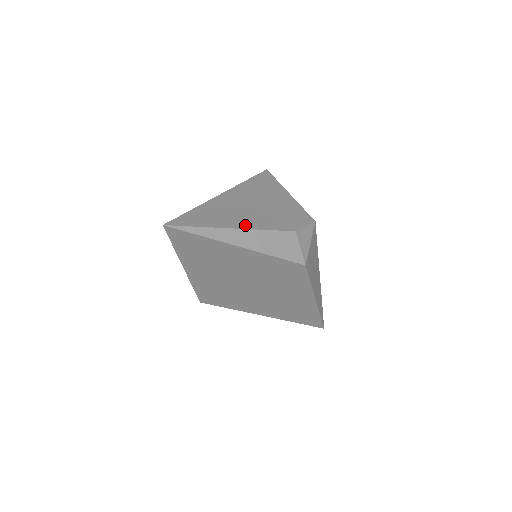
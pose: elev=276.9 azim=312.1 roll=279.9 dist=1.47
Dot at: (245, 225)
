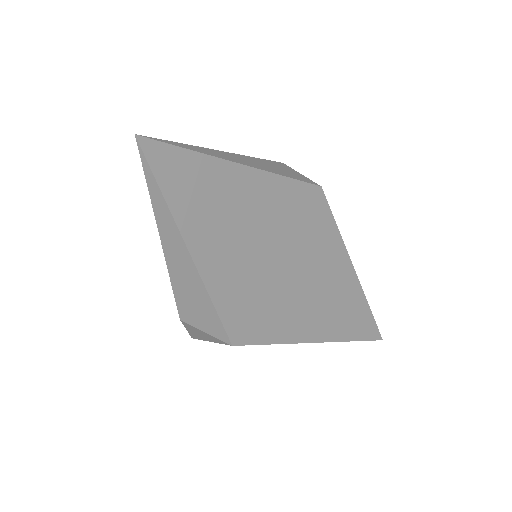
Dot at: occluded
